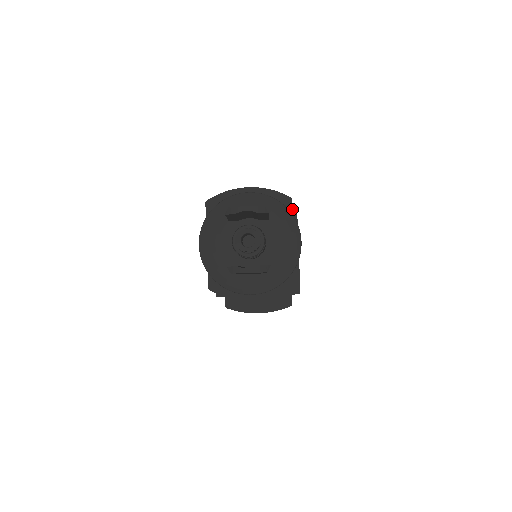
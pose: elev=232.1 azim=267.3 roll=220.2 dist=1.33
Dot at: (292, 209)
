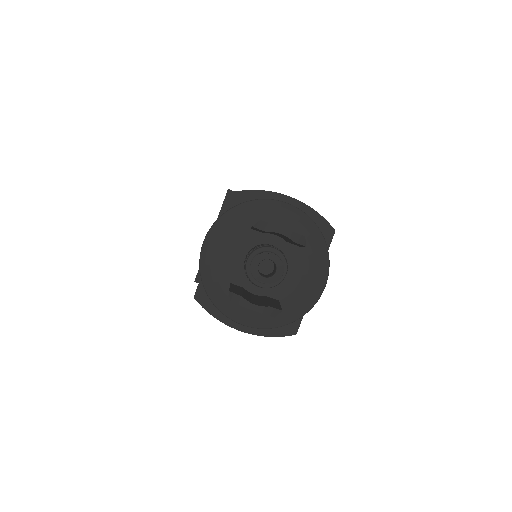
Dot at: occluded
